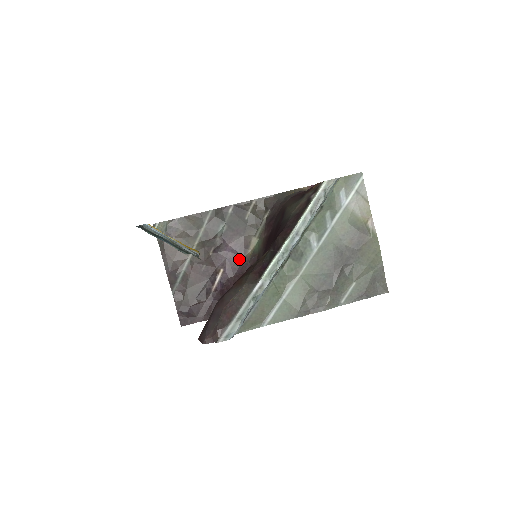
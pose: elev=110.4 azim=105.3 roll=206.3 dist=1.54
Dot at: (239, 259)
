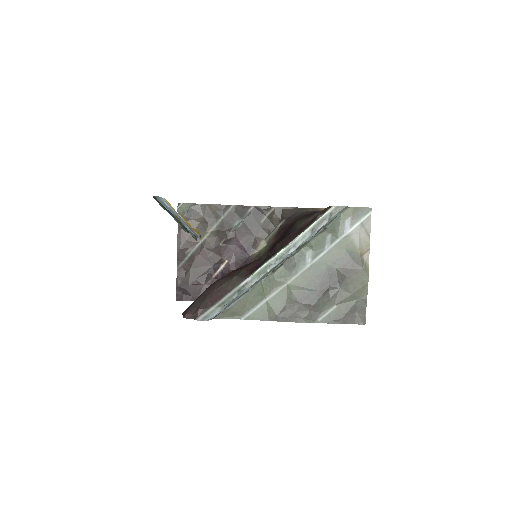
Dot at: (245, 256)
